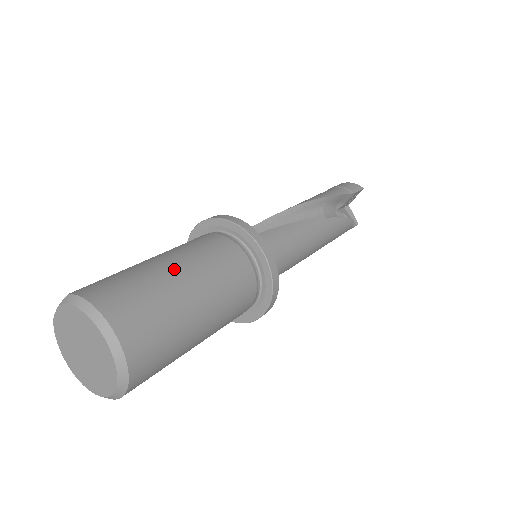
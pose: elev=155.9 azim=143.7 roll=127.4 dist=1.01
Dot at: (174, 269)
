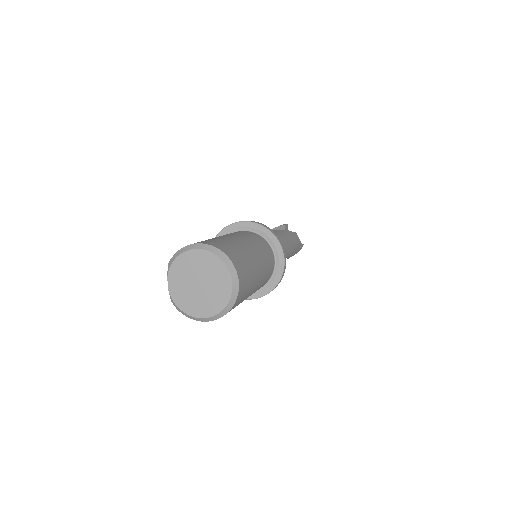
Dot at: occluded
